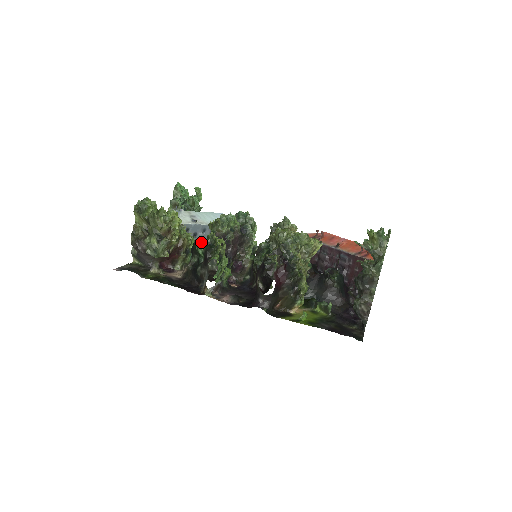
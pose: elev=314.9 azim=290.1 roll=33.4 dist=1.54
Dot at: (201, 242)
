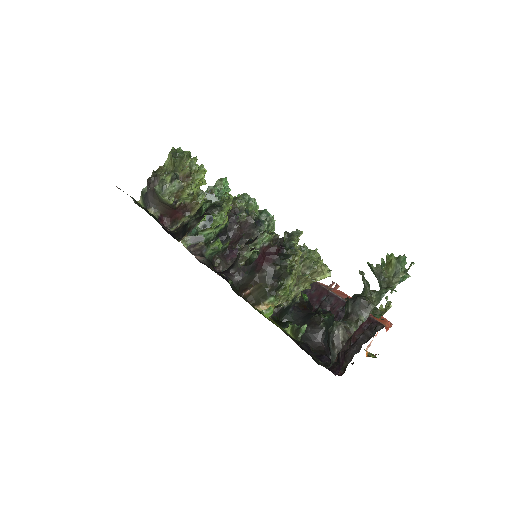
Dot at: occluded
